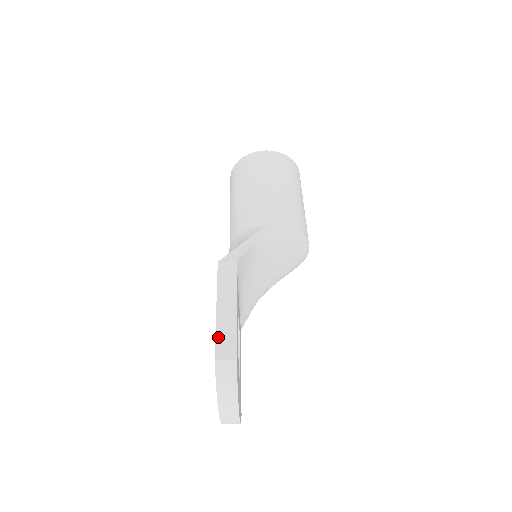
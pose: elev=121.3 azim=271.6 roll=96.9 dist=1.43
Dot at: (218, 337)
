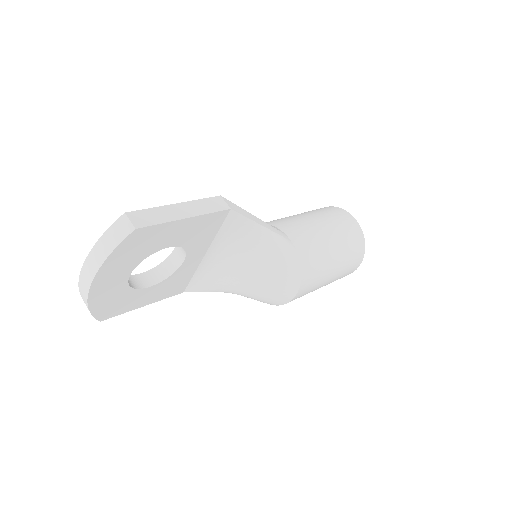
Dot at: (149, 210)
